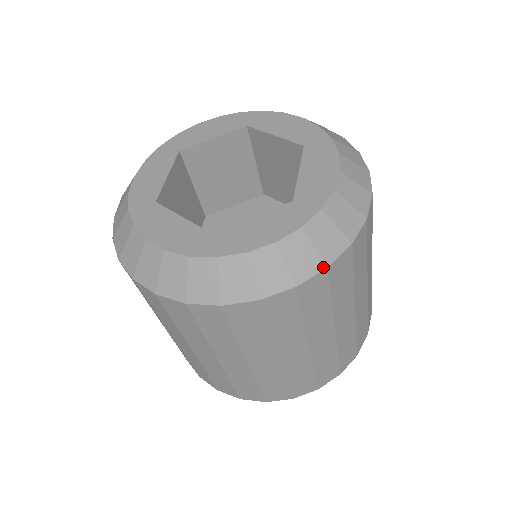
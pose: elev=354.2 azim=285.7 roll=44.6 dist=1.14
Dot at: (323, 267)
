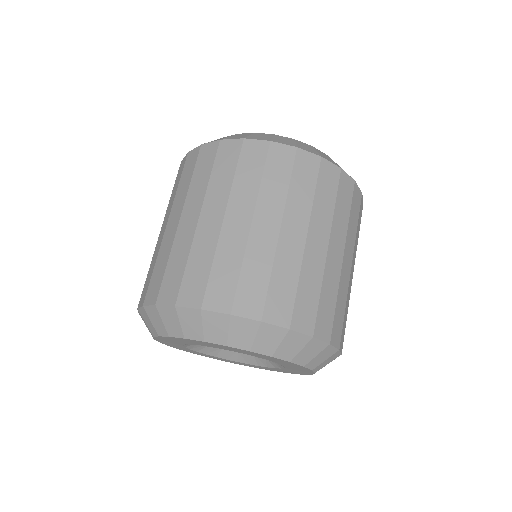
Dot at: (360, 191)
